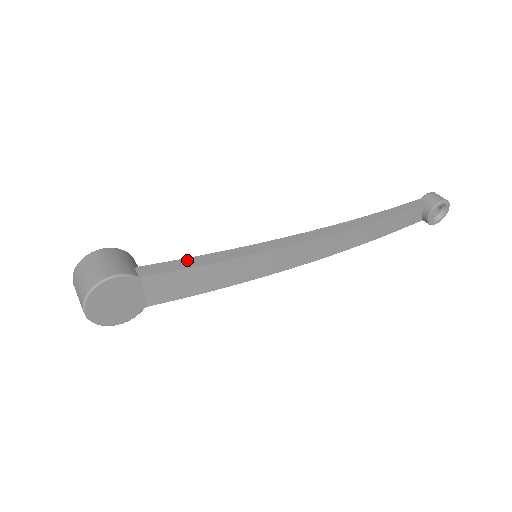
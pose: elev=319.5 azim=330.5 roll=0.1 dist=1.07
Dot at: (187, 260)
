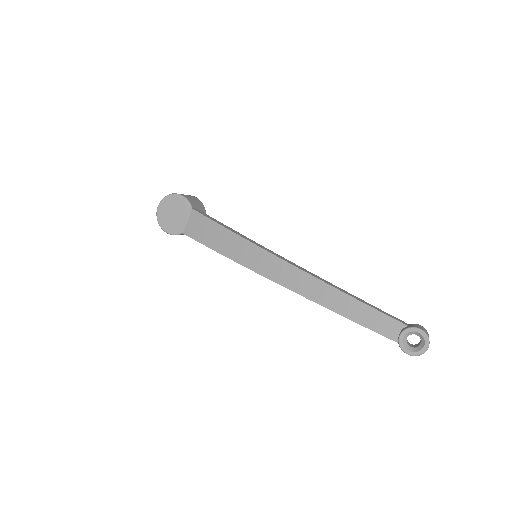
Dot at: (220, 222)
